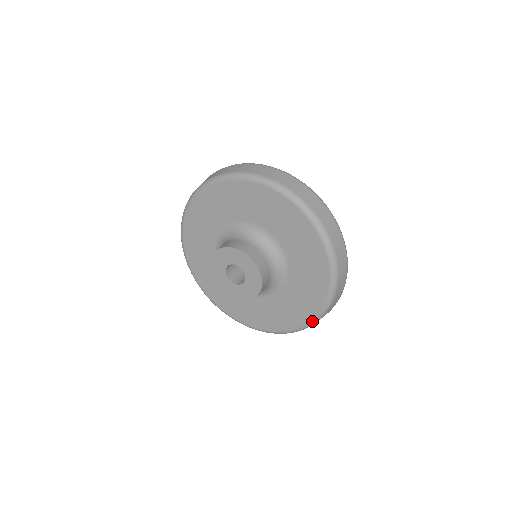
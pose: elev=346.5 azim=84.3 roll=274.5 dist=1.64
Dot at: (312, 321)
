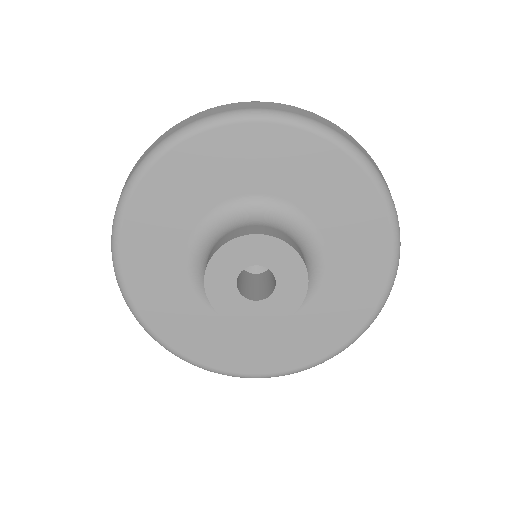
Dot at: (320, 361)
